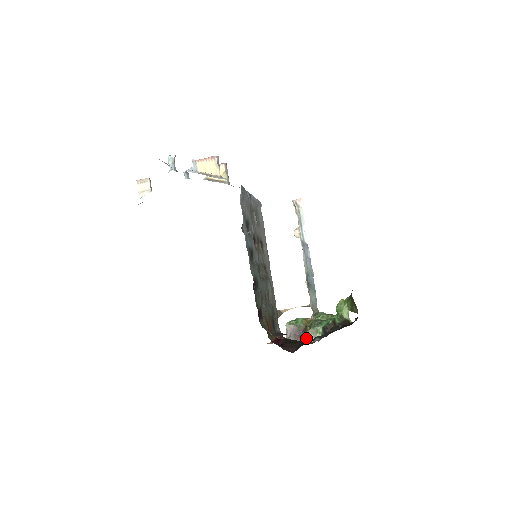
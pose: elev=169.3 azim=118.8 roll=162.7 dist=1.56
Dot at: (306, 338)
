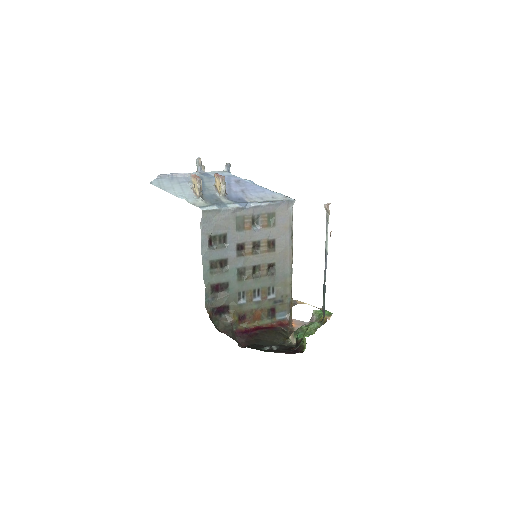
Dot at: occluded
